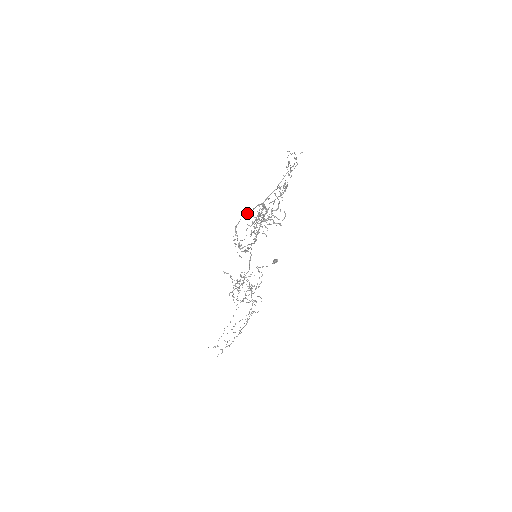
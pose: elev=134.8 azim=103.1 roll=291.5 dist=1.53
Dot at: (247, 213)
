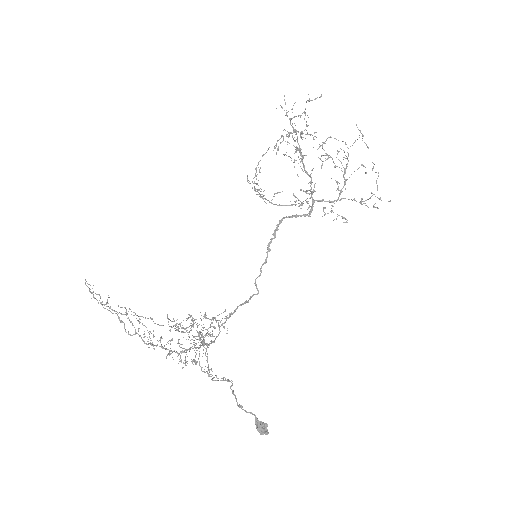
Dot at: occluded
